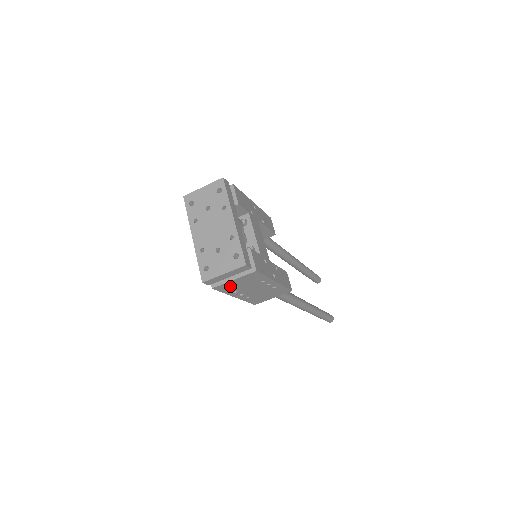
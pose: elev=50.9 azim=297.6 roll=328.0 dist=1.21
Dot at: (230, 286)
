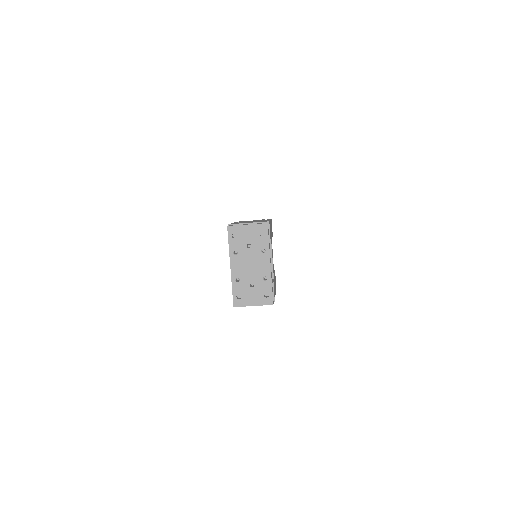
Dot at: occluded
